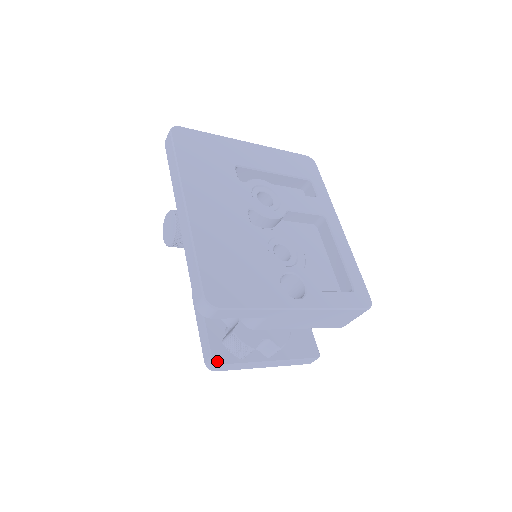
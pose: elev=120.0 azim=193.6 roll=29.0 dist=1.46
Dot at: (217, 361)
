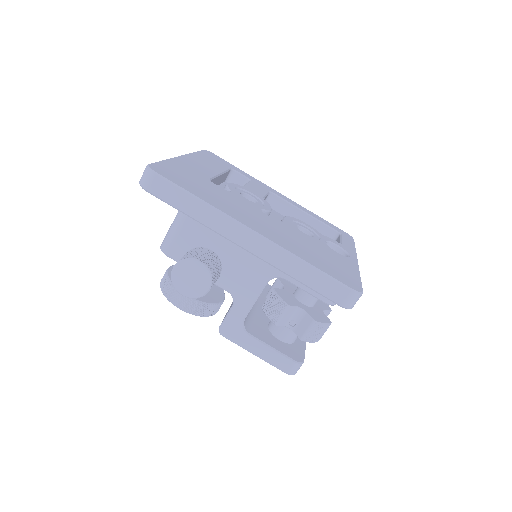
Dot at: (300, 361)
